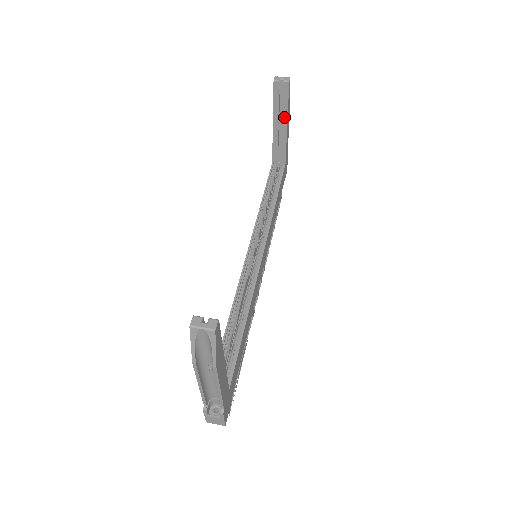
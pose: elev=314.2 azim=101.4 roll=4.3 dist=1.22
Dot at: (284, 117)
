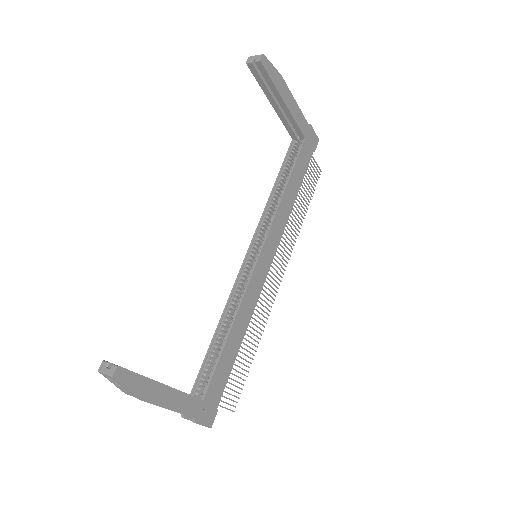
Dot at: (276, 95)
